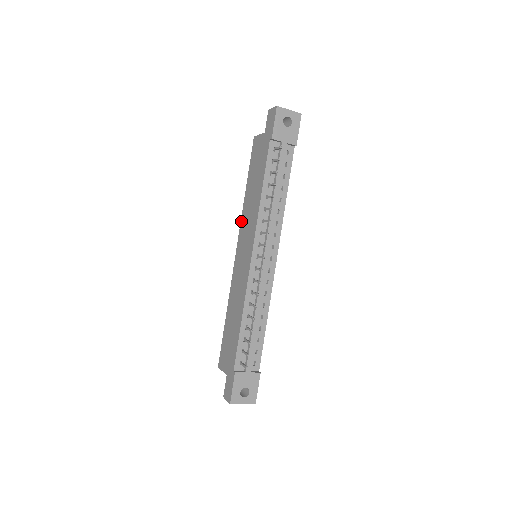
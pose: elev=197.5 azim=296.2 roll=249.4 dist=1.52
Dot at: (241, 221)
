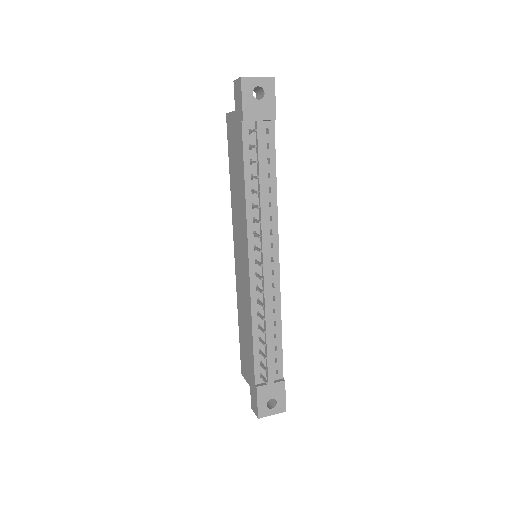
Dot at: (232, 217)
